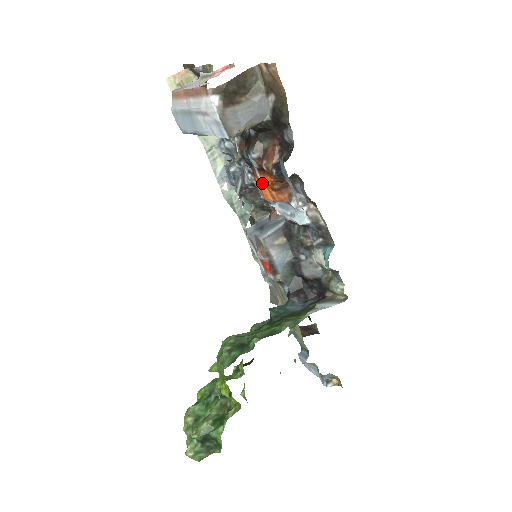
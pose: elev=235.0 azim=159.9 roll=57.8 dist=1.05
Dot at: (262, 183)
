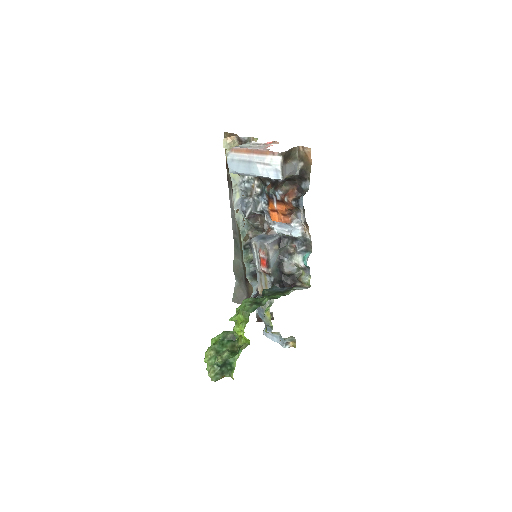
Dot at: (275, 210)
